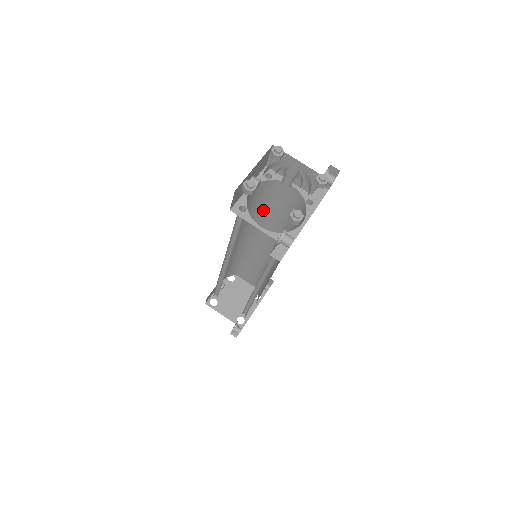
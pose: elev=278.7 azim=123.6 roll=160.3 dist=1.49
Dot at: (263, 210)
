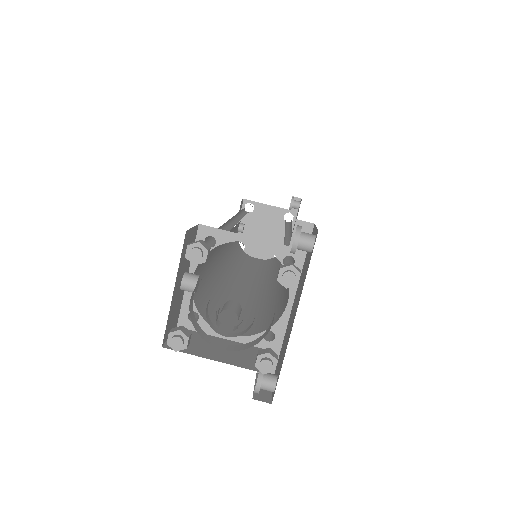
Dot at: occluded
